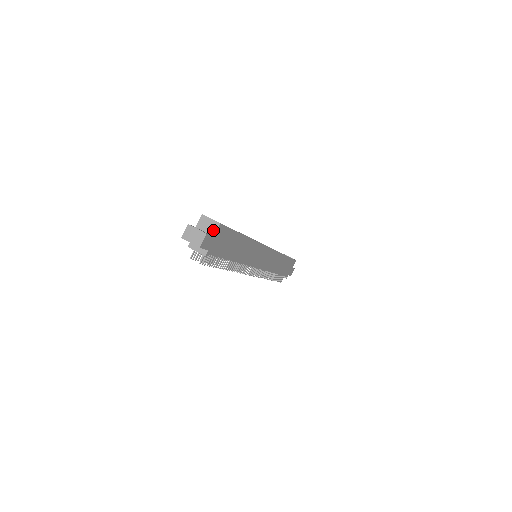
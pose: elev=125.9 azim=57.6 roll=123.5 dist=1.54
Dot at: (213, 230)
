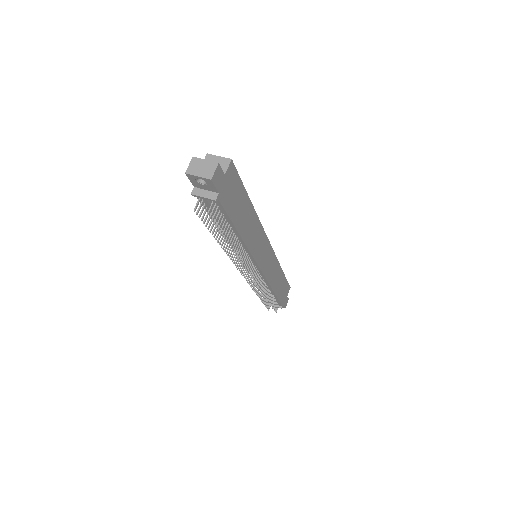
Dot at: (223, 168)
